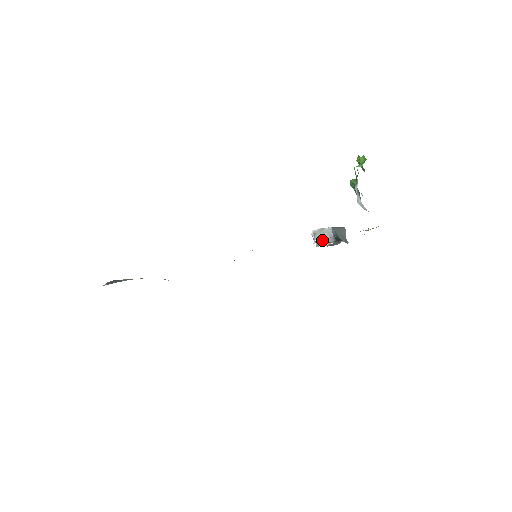
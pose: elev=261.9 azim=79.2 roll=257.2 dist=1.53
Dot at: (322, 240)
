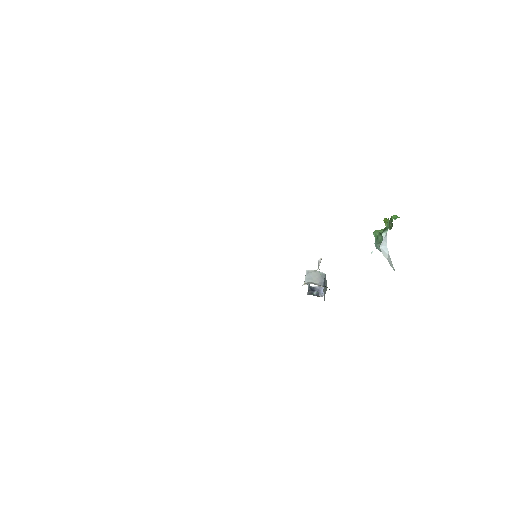
Dot at: (312, 280)
